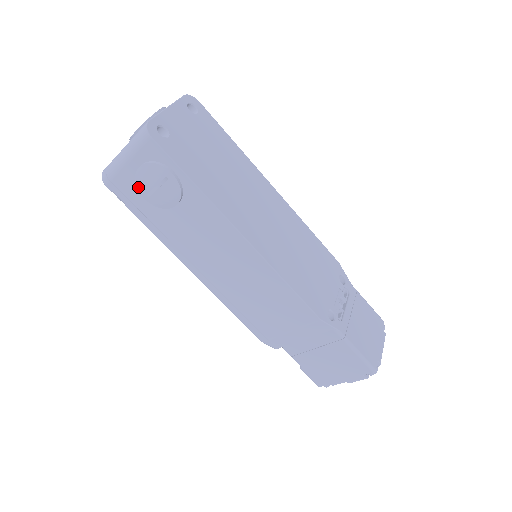
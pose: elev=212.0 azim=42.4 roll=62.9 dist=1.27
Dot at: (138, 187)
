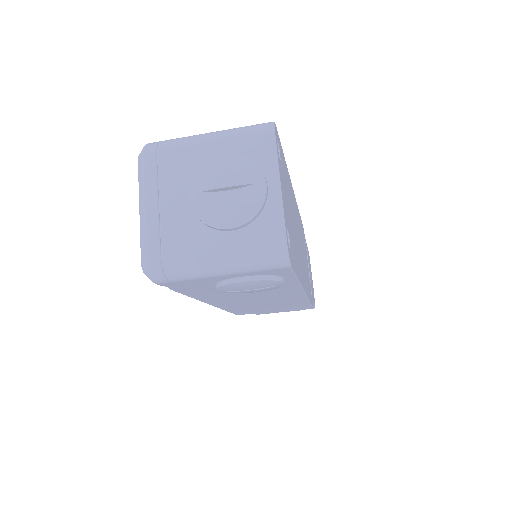
Dot at: (219, 288)
